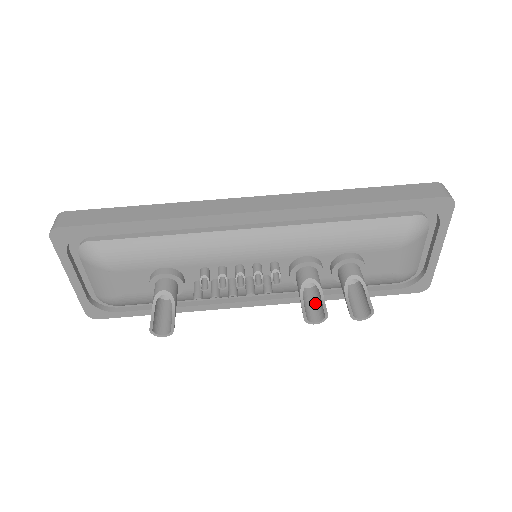
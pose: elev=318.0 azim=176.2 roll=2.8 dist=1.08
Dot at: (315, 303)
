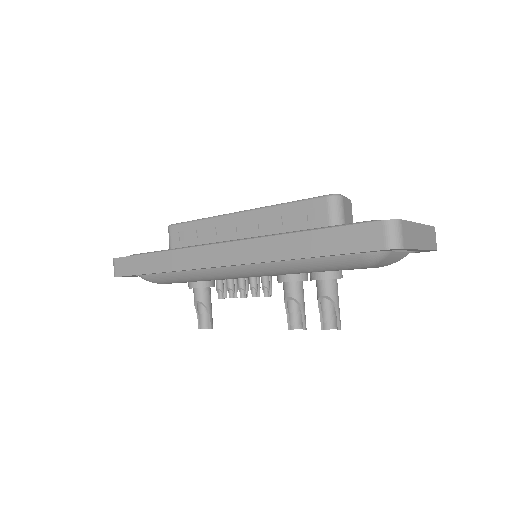
Dot at: occluded
